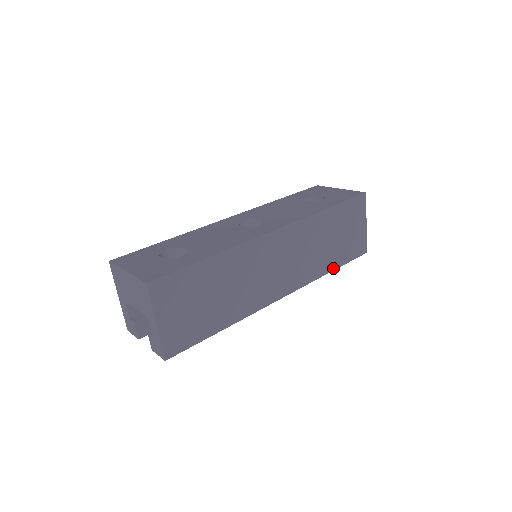
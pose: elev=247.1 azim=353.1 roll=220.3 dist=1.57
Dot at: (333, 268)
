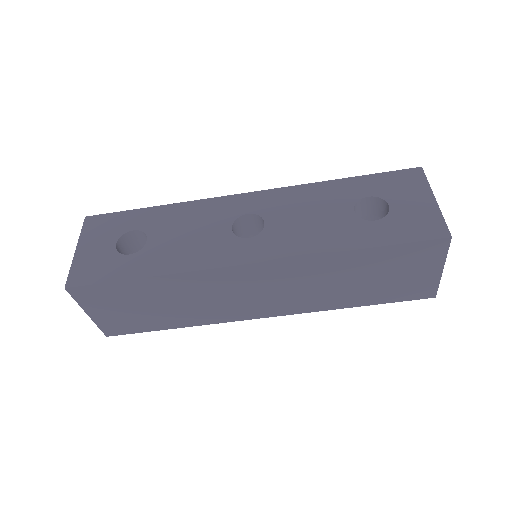
Dot at: (358, 304)
